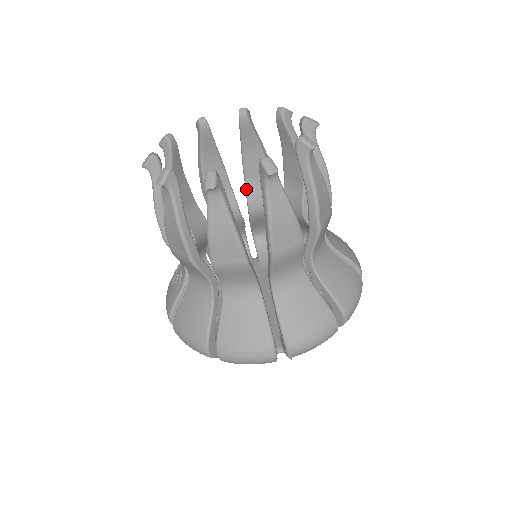
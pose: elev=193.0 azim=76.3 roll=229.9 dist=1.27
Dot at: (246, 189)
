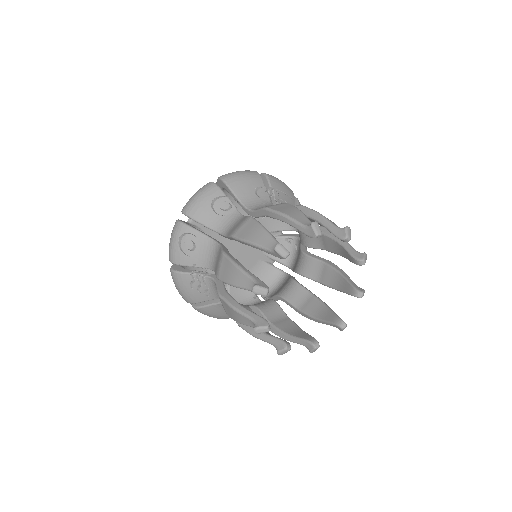
Dot at: occluded
